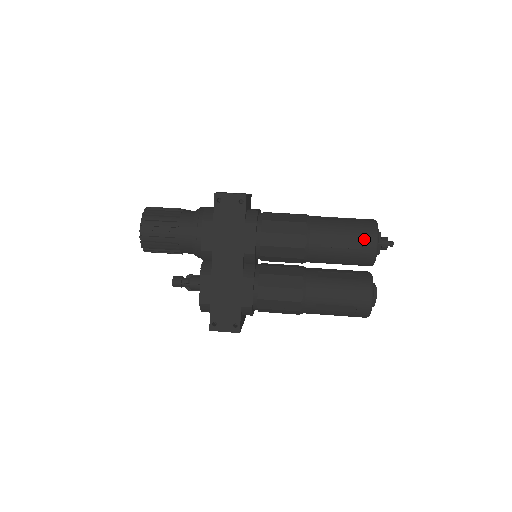
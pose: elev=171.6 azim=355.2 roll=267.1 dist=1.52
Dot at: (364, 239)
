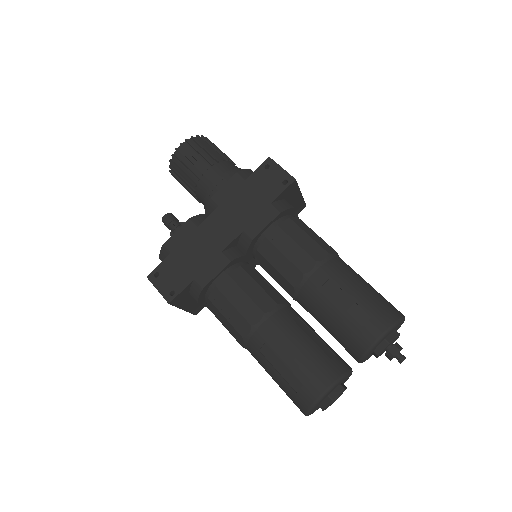
Dot at: (374, 317)
